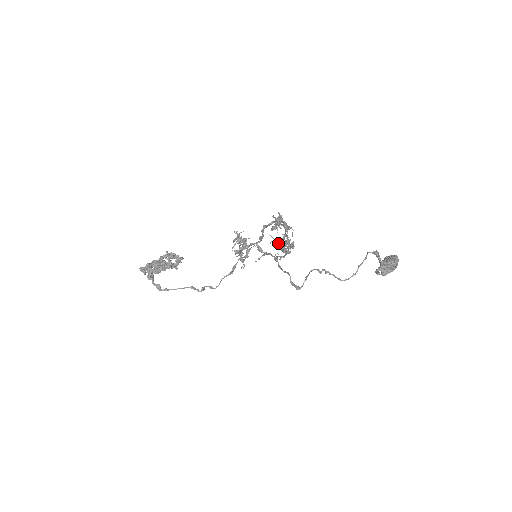
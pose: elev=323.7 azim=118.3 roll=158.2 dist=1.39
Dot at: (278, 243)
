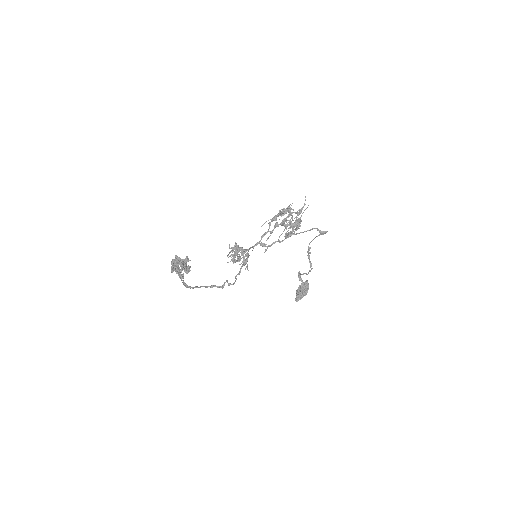
Dot at: (300, 212)
